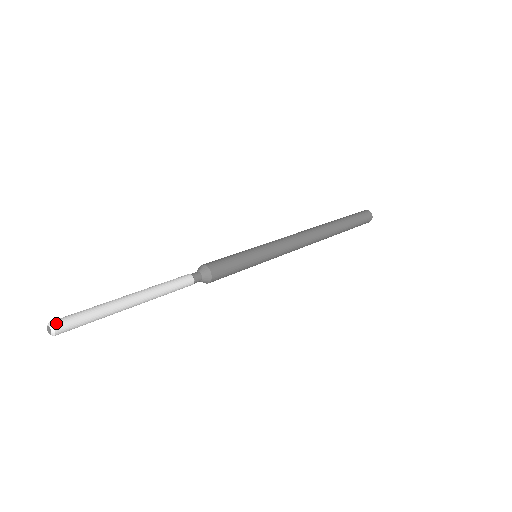
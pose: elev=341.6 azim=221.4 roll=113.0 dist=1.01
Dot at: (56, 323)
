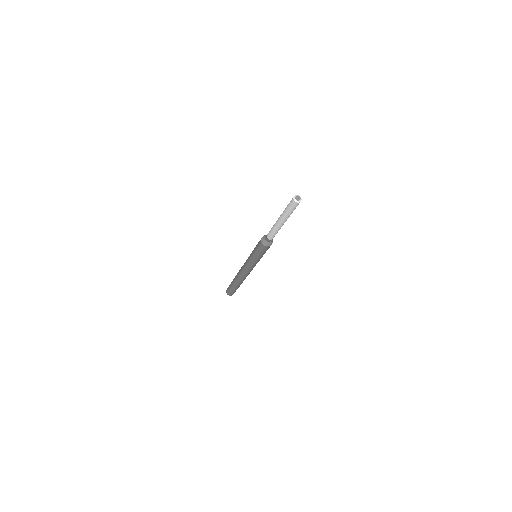
Dot at: occluded
